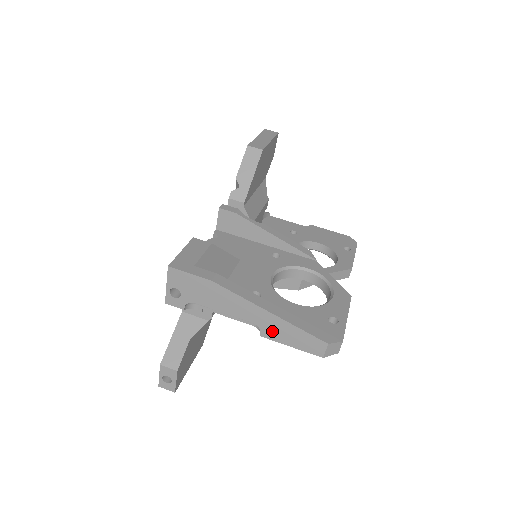
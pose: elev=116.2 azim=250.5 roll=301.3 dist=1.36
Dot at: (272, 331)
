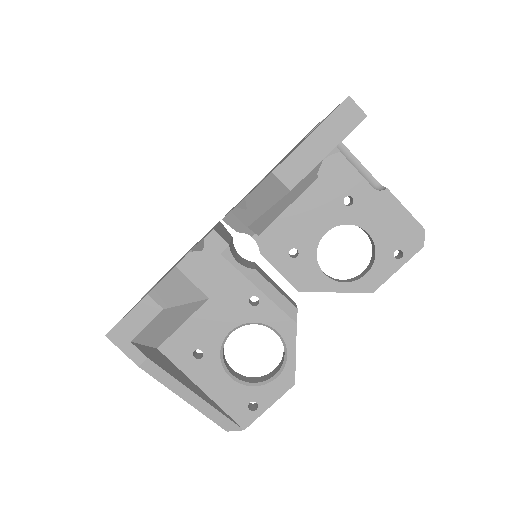
Dot at: occluded
